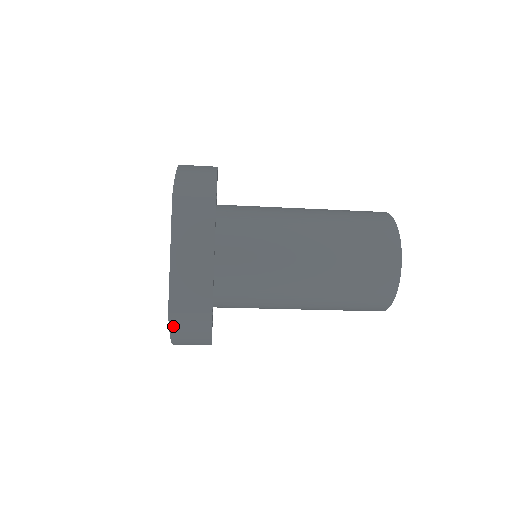
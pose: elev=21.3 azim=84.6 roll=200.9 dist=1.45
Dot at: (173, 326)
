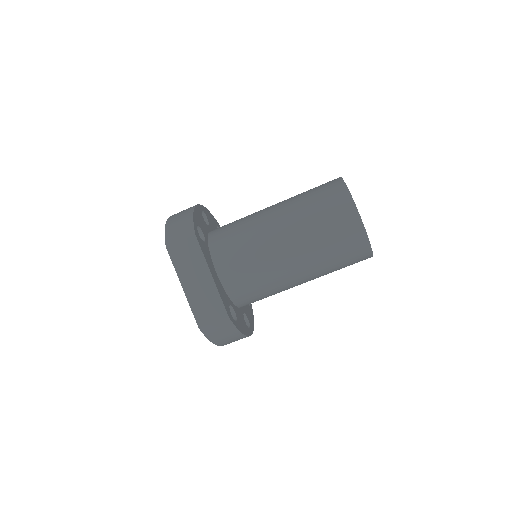
Dot at: (208, 335)
